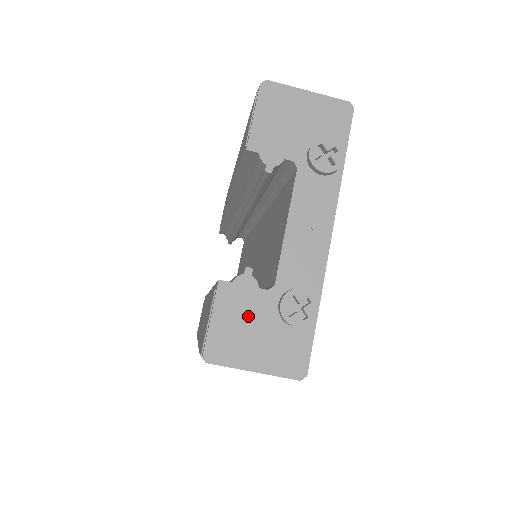
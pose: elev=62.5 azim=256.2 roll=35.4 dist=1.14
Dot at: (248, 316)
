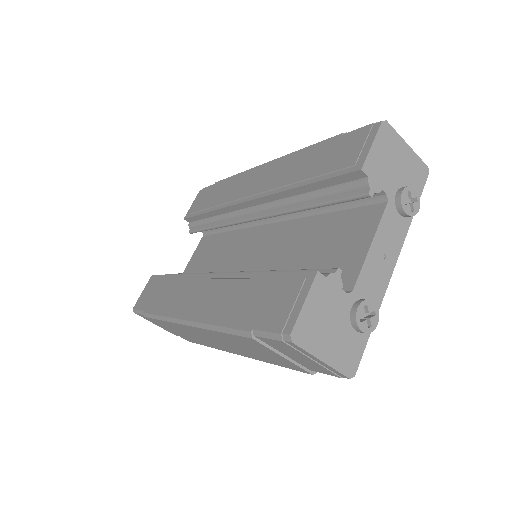
Dot at: (330, 311)
